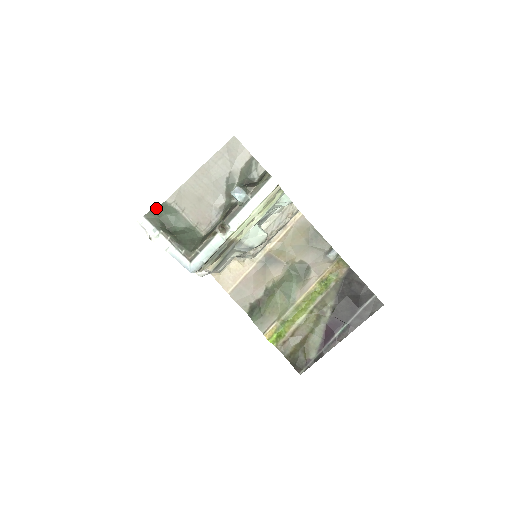
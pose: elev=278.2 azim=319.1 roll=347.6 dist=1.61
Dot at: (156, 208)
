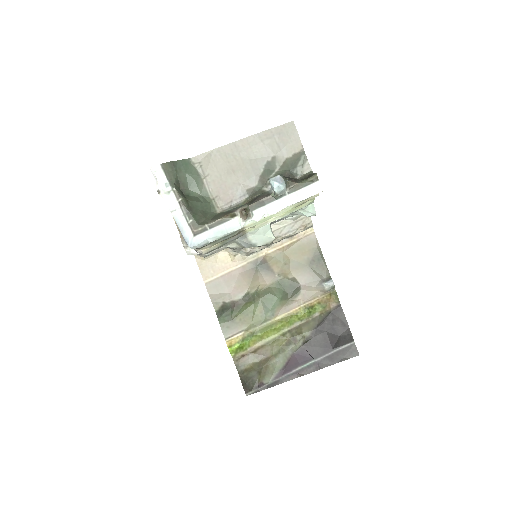
Dot at: (177, 161)
